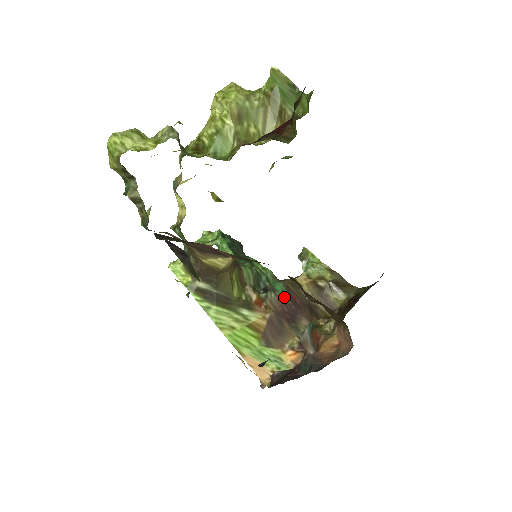
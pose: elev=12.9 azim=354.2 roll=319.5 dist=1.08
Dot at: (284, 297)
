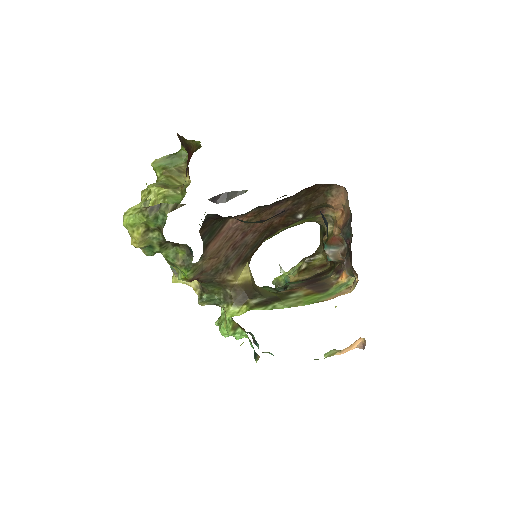
Dot at: (298, 282)
